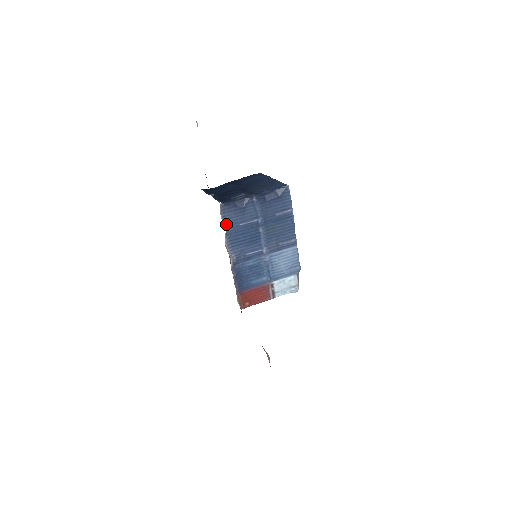
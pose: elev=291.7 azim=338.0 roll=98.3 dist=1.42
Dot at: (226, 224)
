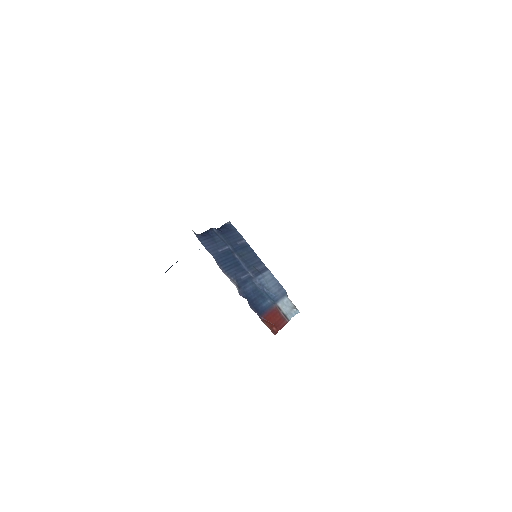
Dot at: (208, 251)
